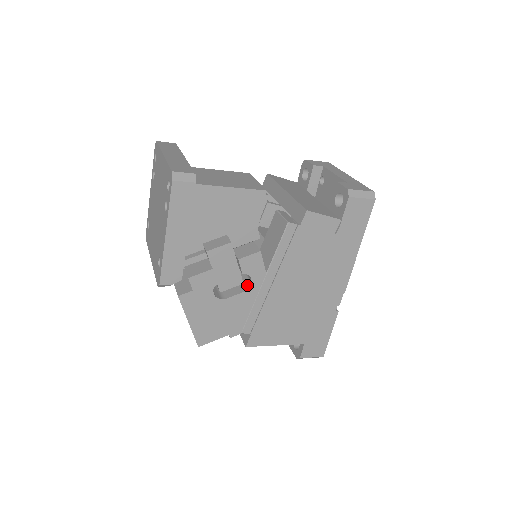
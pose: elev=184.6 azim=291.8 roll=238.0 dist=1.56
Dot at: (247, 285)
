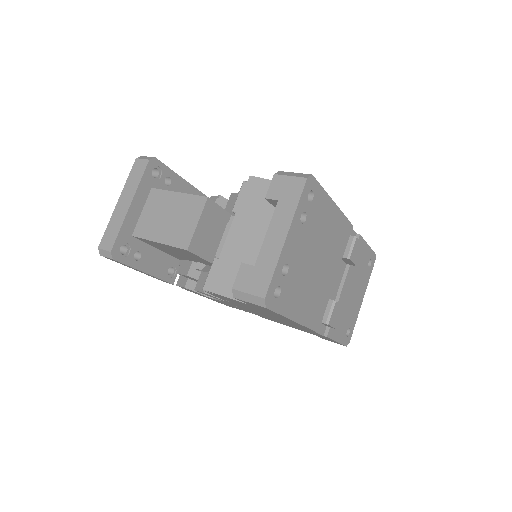
Dot at: occluded
